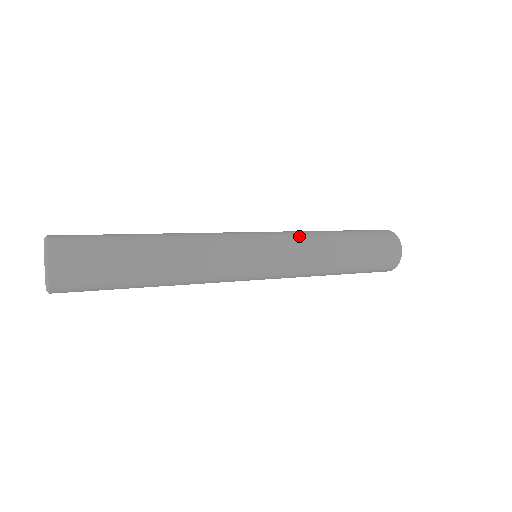
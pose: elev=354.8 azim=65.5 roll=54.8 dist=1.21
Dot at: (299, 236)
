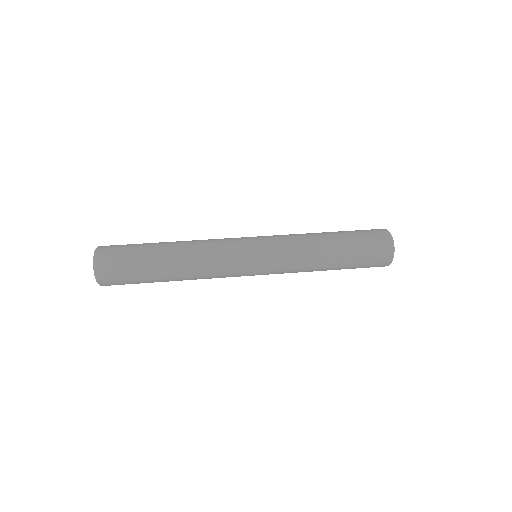
Dot at: (292, 266)
